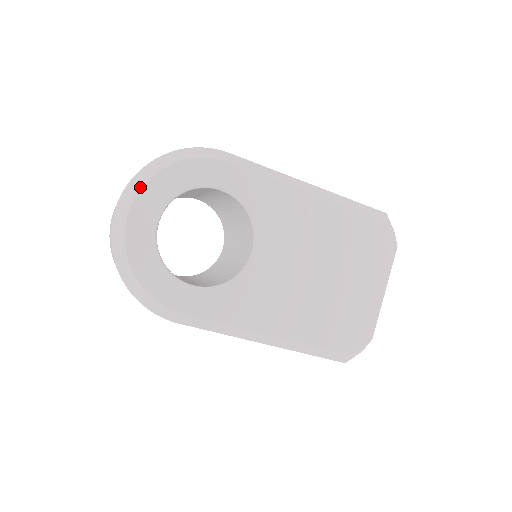
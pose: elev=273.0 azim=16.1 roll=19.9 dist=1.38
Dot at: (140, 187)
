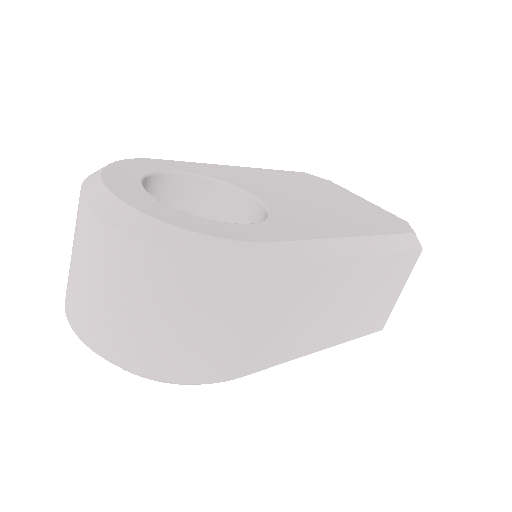
Dot at: (99, 178)
